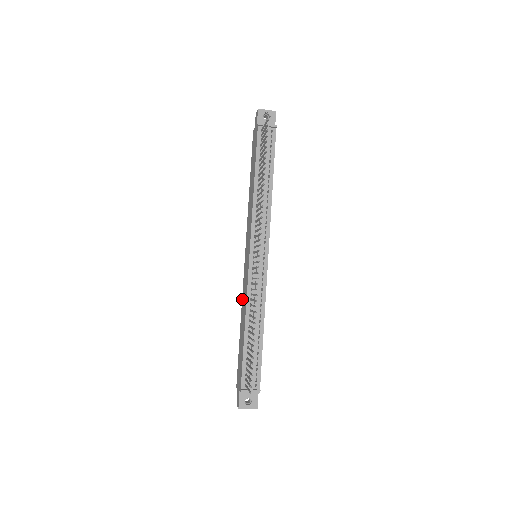
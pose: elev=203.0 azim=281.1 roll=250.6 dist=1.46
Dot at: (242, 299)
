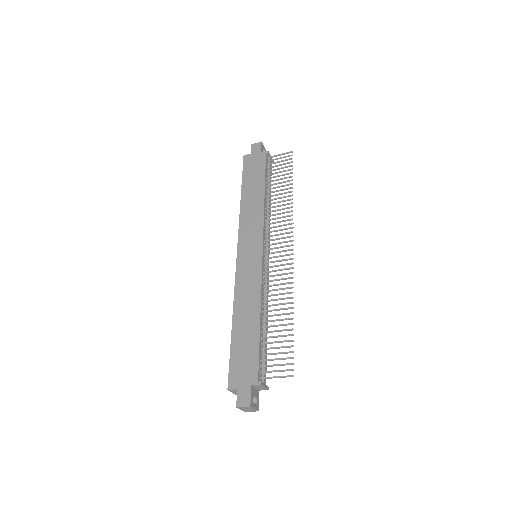
Dot at: (236, 294)
